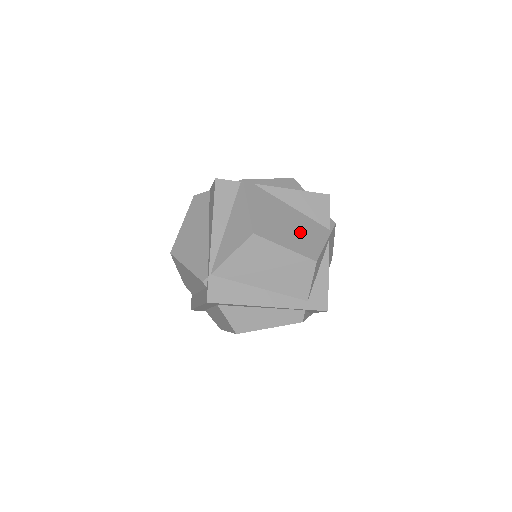
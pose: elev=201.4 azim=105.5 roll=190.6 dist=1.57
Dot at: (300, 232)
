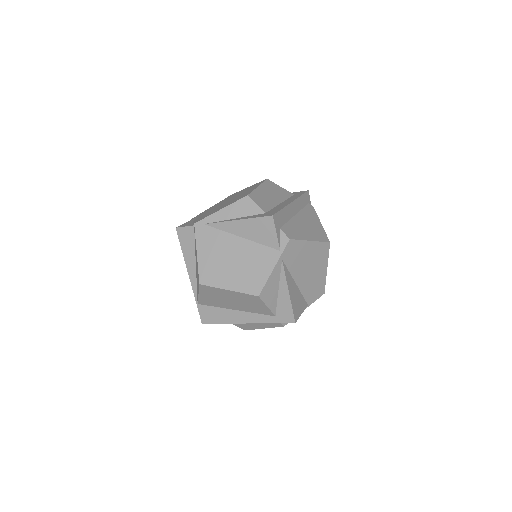
Dot at: (245, 266)
